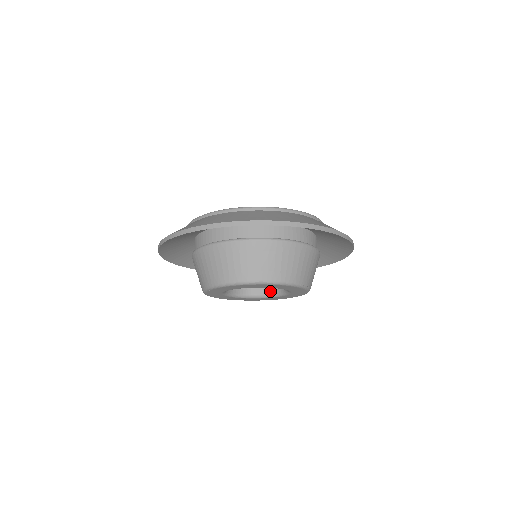
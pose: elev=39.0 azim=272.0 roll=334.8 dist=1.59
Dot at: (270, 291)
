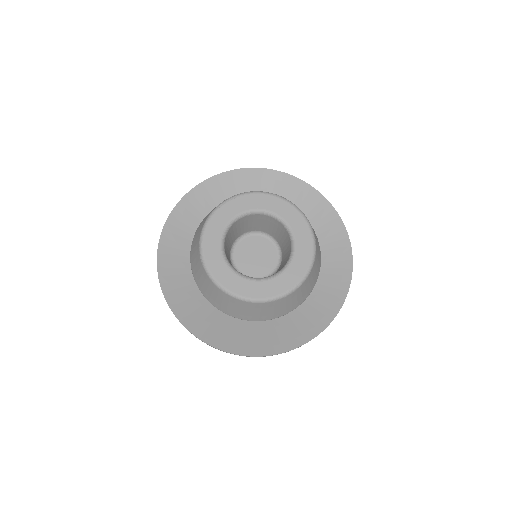
Dot at: (261, 278)
